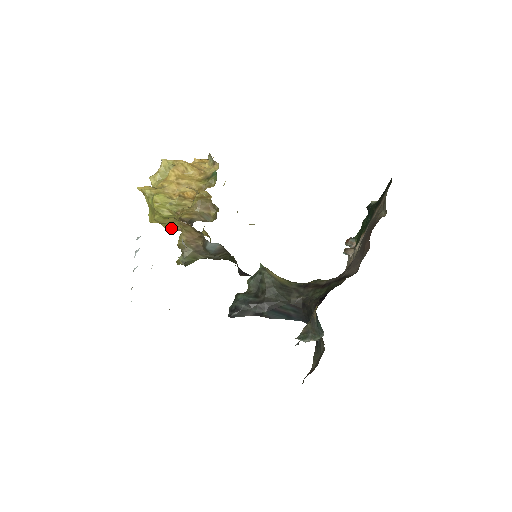
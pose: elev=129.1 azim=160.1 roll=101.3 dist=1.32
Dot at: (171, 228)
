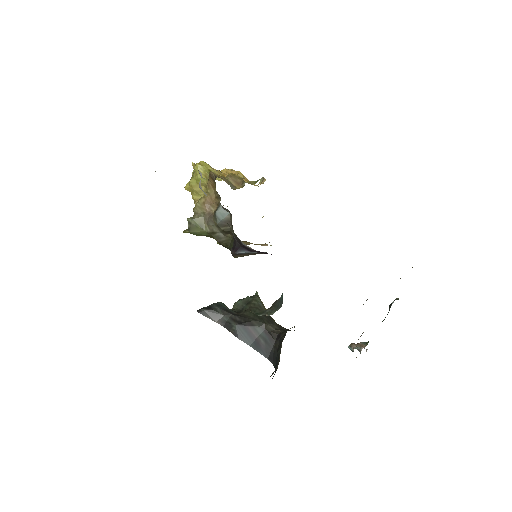
Dot at: (198, 199)
